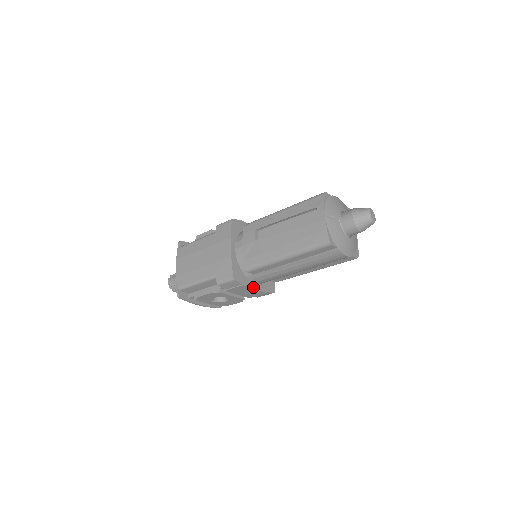
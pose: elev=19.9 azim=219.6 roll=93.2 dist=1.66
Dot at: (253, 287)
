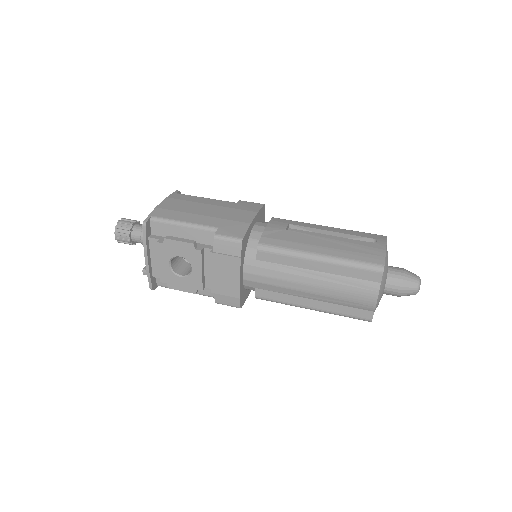
Dot at: (241, 274)
